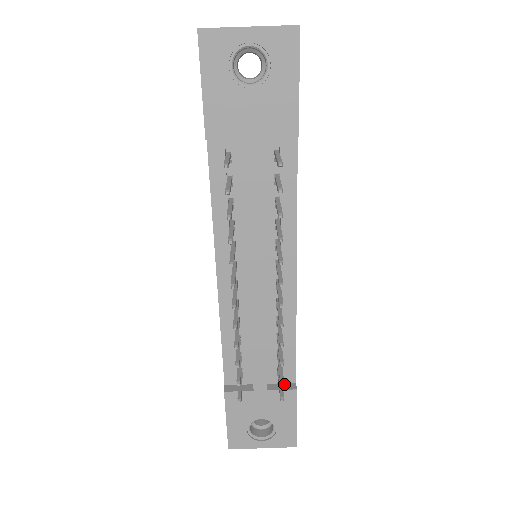
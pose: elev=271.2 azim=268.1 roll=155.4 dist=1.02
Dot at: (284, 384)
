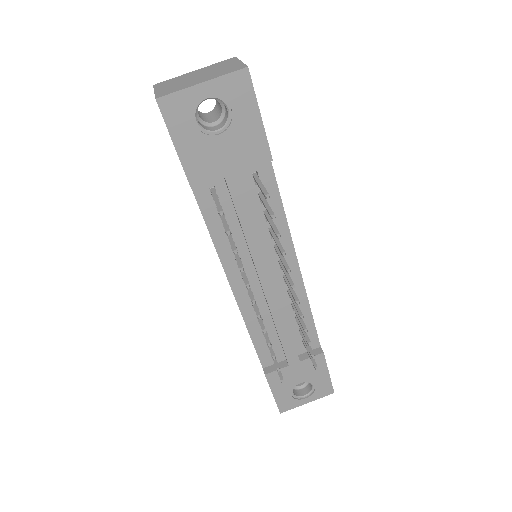
Dot at: occluded
